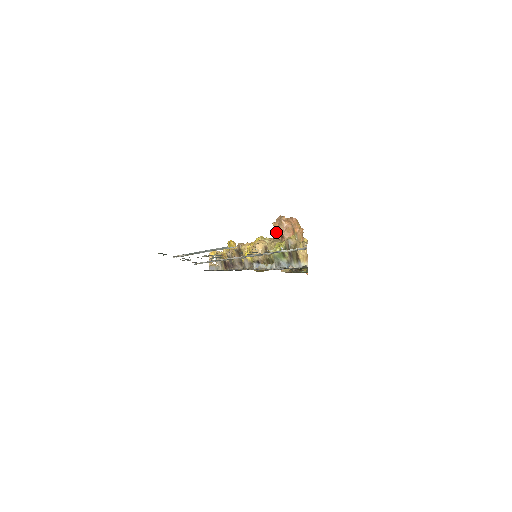
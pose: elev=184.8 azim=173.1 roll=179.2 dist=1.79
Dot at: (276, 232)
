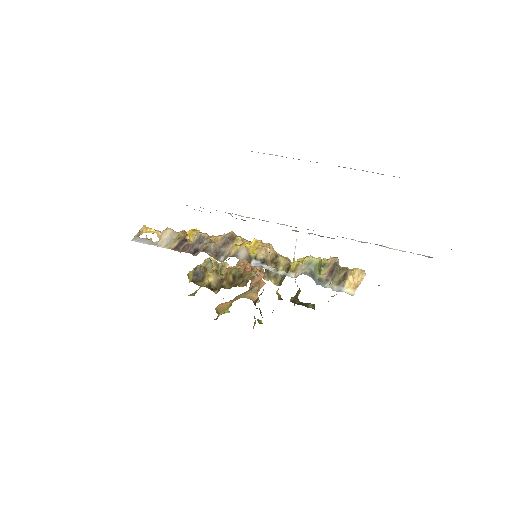
Dot at: occluded
